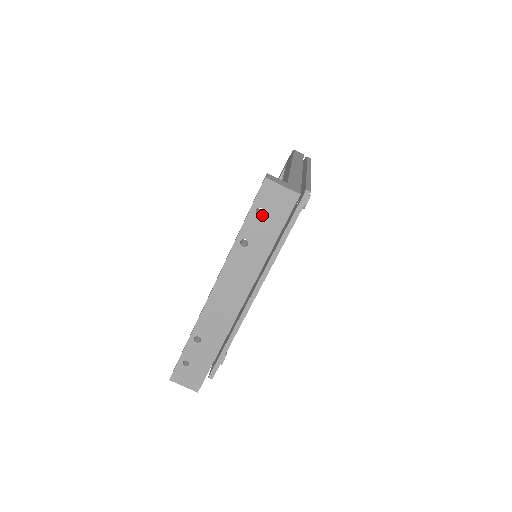
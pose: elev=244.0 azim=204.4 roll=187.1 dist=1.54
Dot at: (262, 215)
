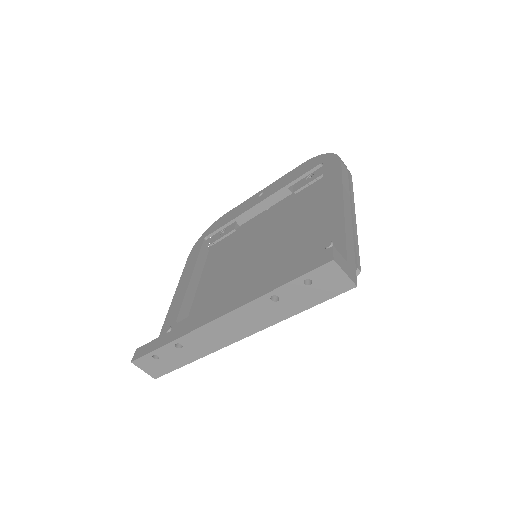
Dot at: (308, 286)
